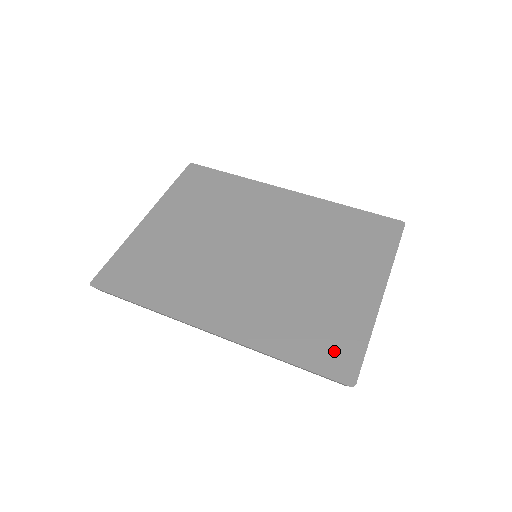
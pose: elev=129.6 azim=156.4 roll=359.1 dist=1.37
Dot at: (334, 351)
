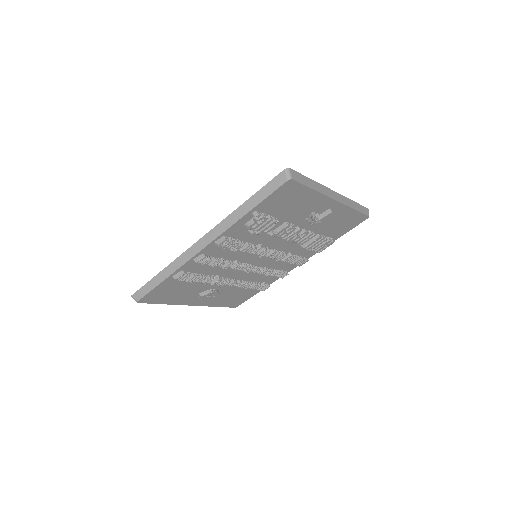
Dot at: occluded
